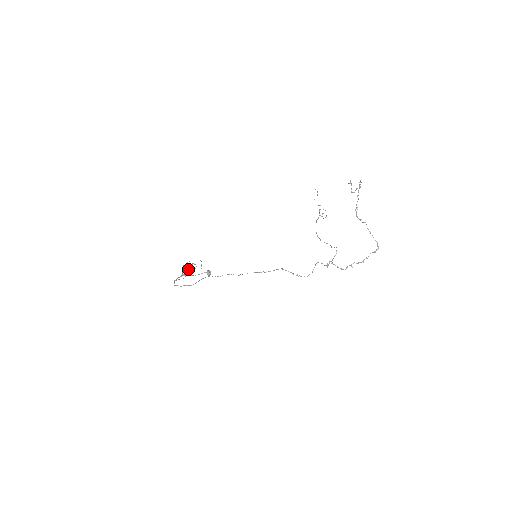
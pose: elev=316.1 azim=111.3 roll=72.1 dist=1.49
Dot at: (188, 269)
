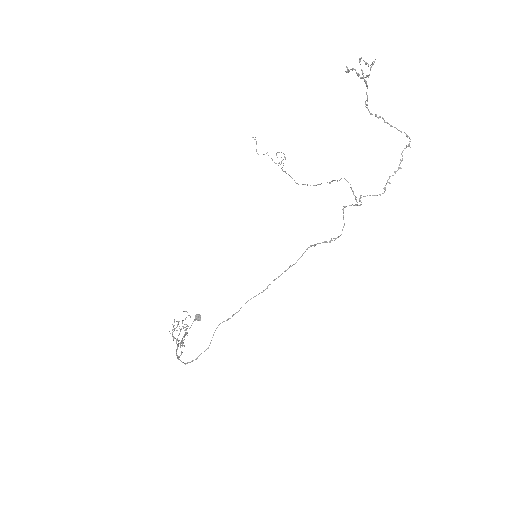
Dot at: occluded
